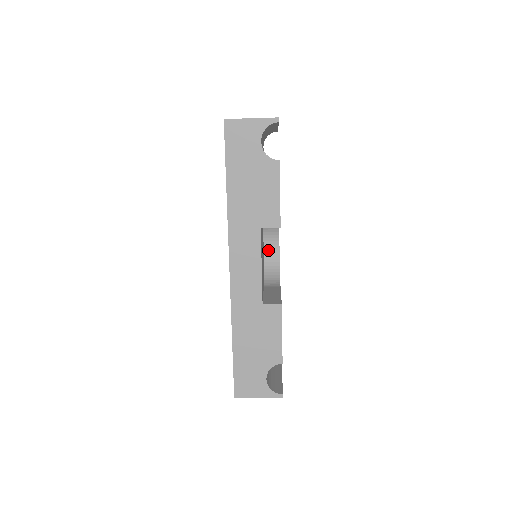
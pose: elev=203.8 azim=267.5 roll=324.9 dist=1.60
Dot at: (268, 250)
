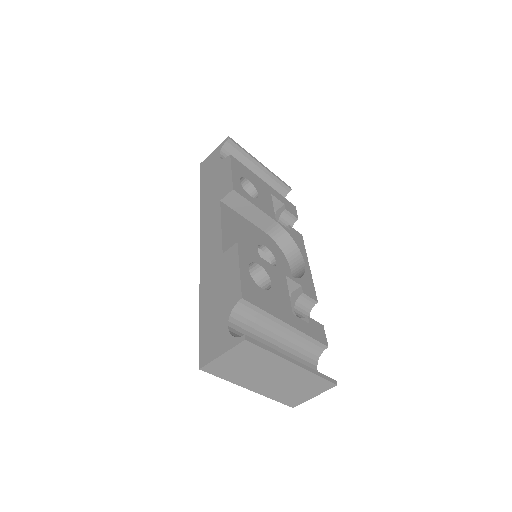
Dot at: (295, 271)
